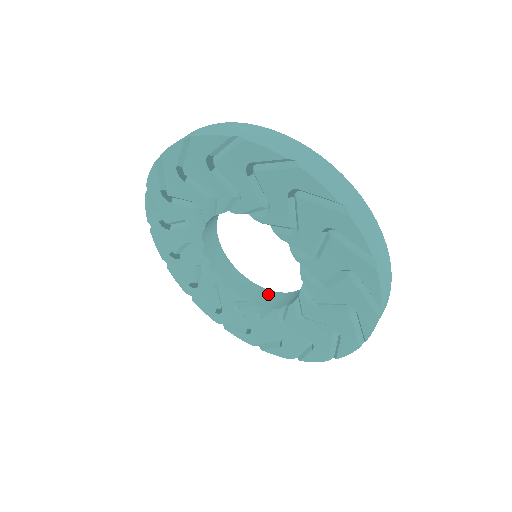
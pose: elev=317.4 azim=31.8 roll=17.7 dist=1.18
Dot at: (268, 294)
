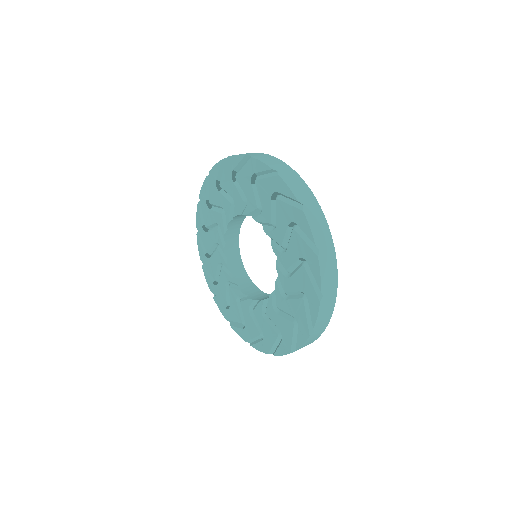
Dot at: occluded
